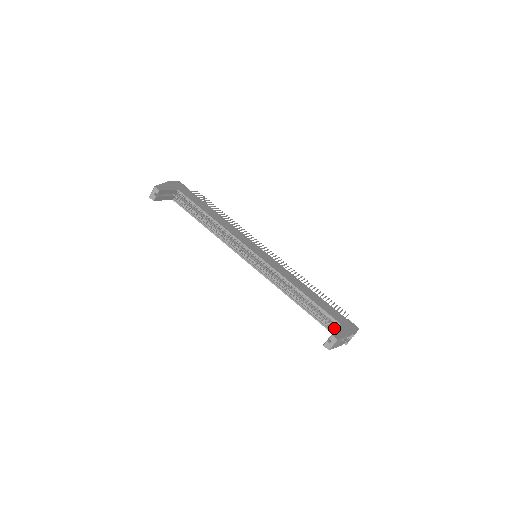
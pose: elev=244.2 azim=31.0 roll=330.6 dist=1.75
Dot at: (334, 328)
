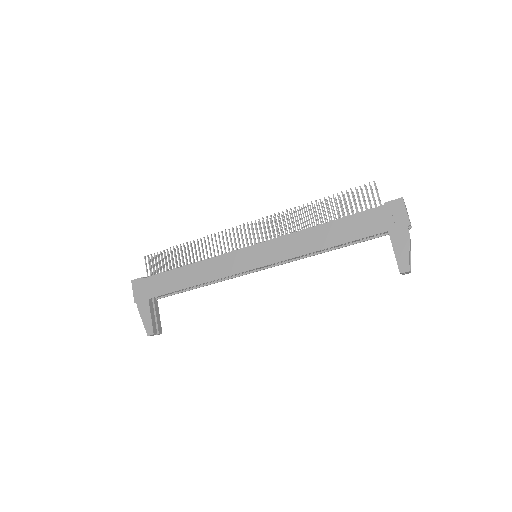
Dot at: (386, 232)
